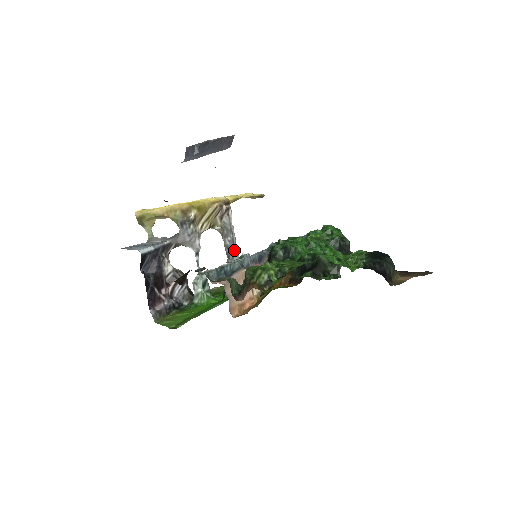
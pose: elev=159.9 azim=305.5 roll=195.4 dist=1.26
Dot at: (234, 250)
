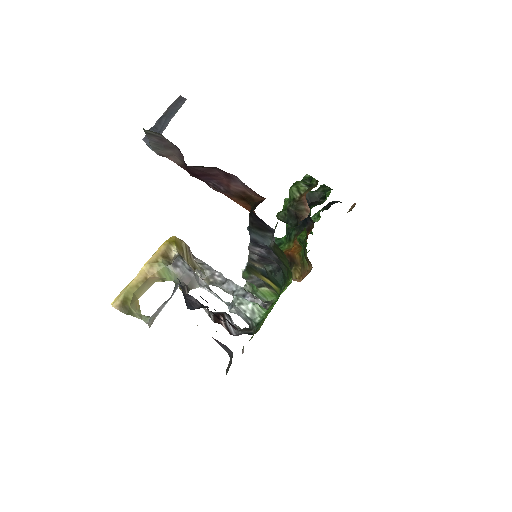
Dot at: (230, 281)
